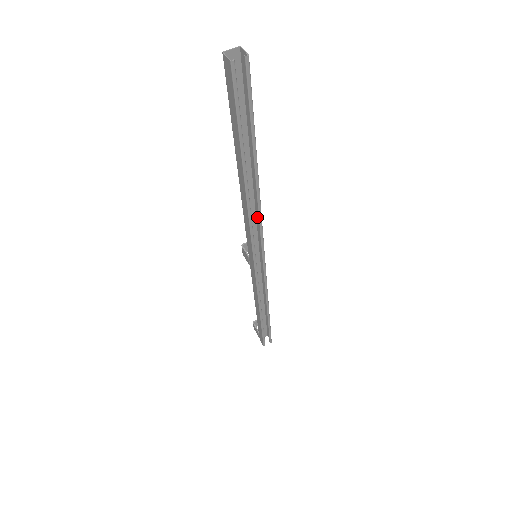
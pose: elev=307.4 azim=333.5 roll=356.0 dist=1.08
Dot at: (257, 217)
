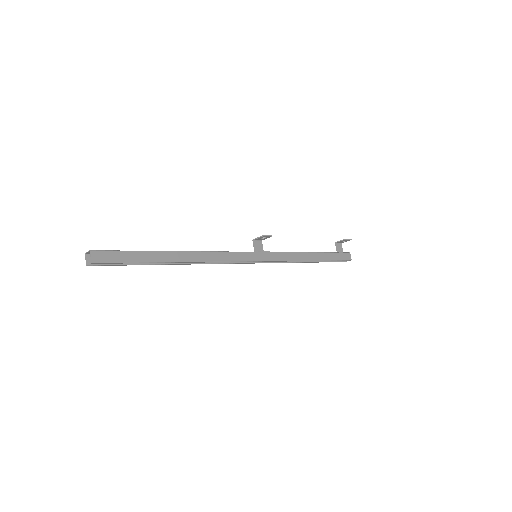
Dot at: (224, 254)
